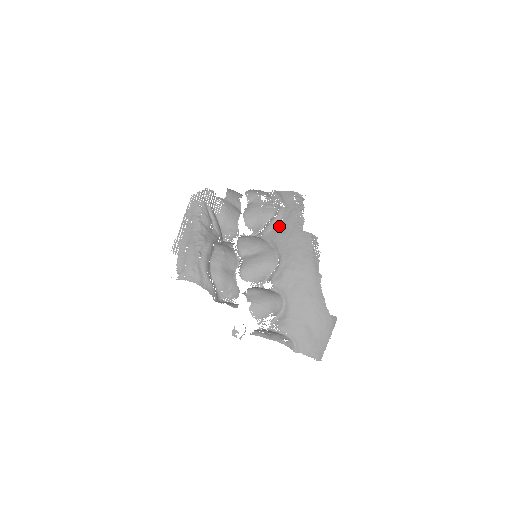
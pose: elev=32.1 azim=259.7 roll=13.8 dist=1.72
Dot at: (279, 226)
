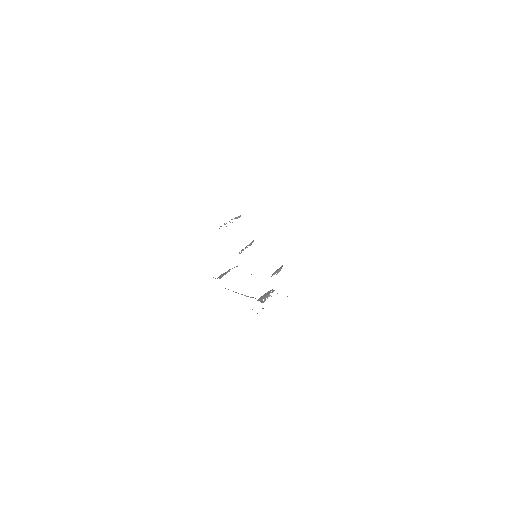
Dot at: occluded
